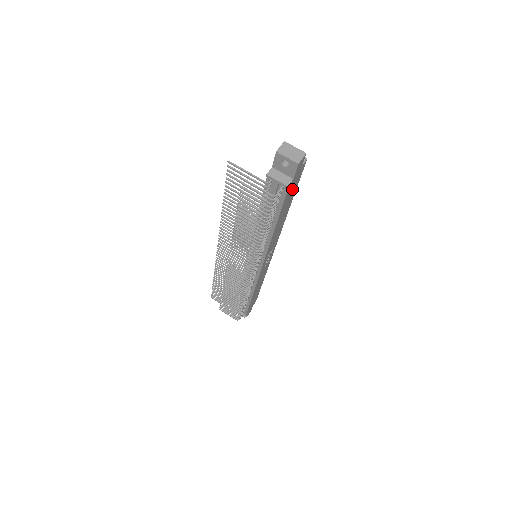
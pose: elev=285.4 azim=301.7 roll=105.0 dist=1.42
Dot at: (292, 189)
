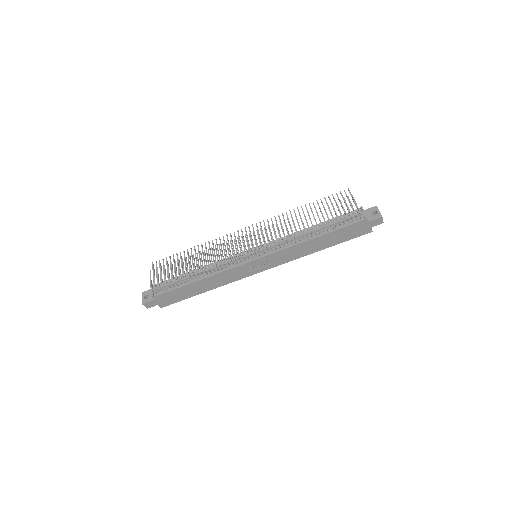
Dot at: (351, 232)
